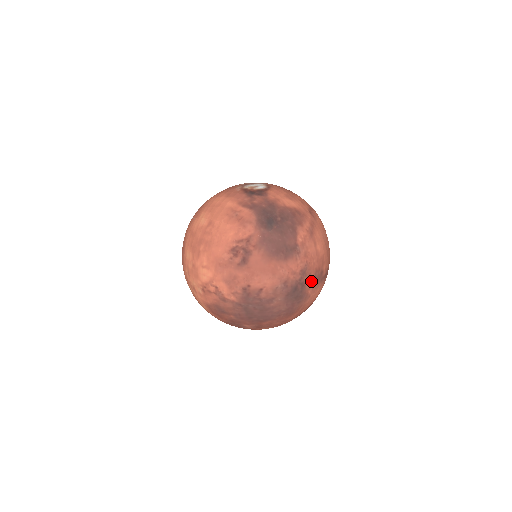
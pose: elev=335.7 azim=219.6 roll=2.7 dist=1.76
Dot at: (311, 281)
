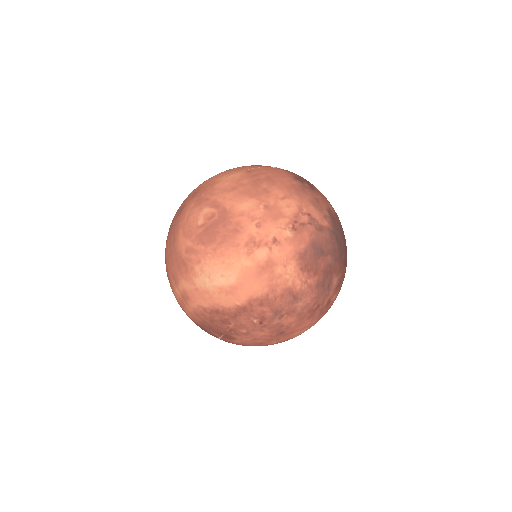
Dot at: occluded
